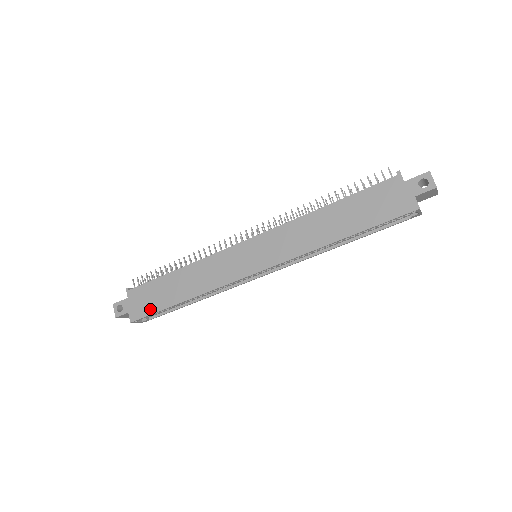
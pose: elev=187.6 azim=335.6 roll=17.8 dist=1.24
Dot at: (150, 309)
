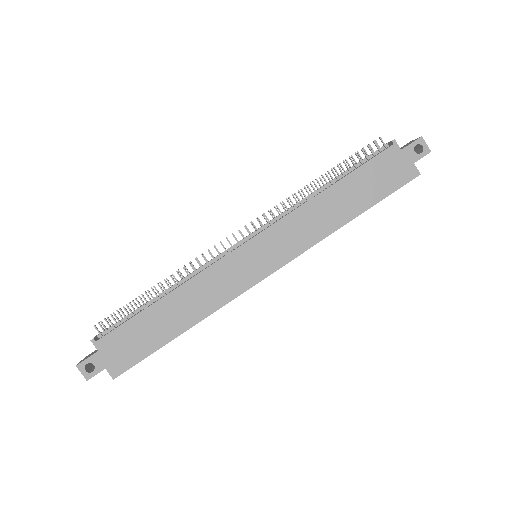
Dot at: (138, 355)
